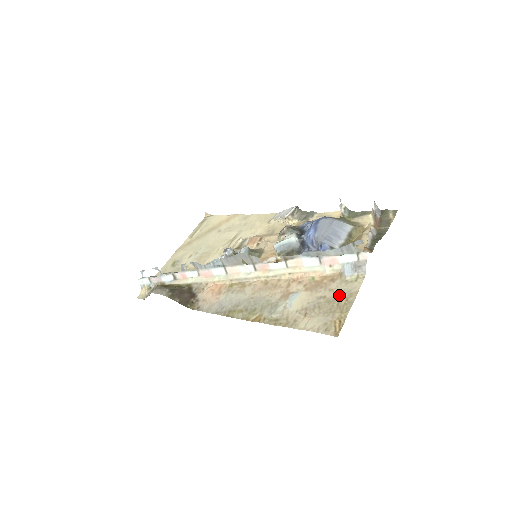
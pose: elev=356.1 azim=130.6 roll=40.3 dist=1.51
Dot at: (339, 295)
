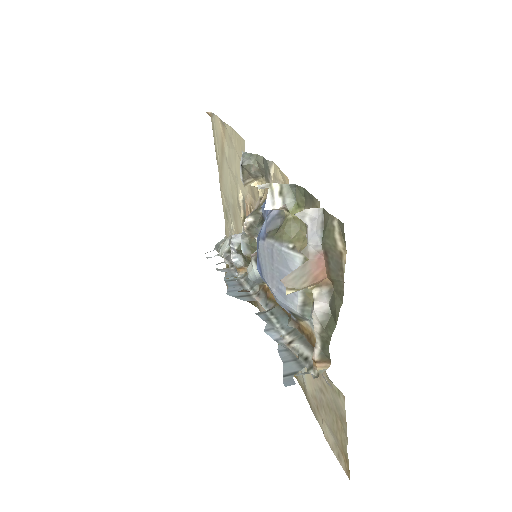
Dot at: (333, 406)
